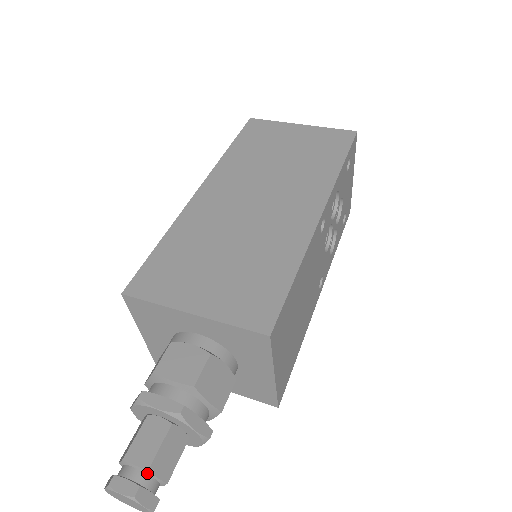
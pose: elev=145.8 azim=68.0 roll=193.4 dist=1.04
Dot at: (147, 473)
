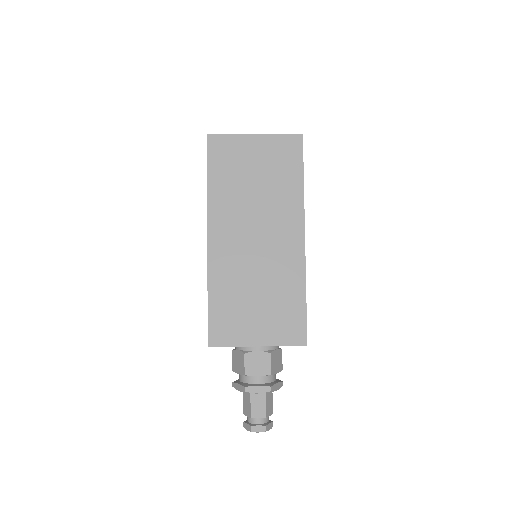
Dot at: (264, 418)
